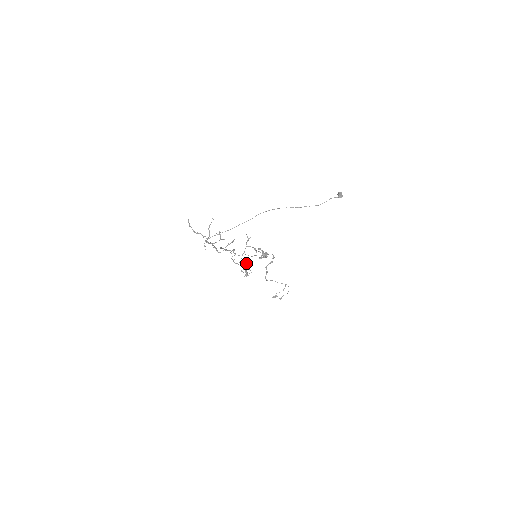
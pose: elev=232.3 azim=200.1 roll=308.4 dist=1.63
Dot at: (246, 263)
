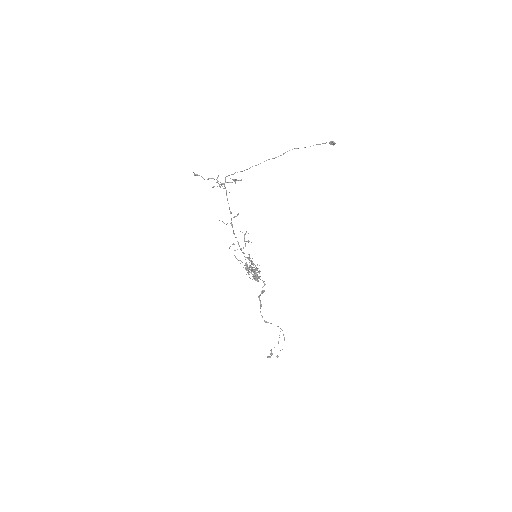
Dot at: (249, 260)
